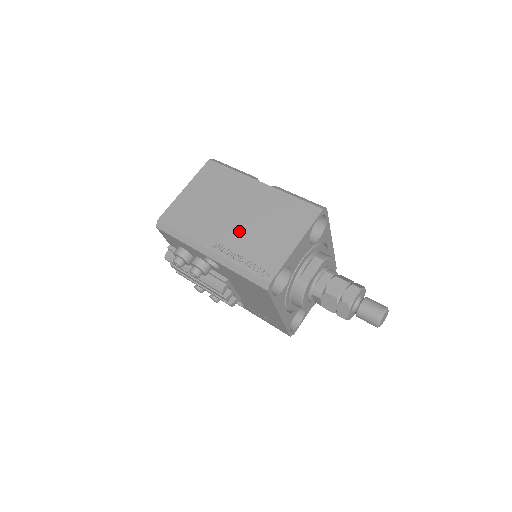
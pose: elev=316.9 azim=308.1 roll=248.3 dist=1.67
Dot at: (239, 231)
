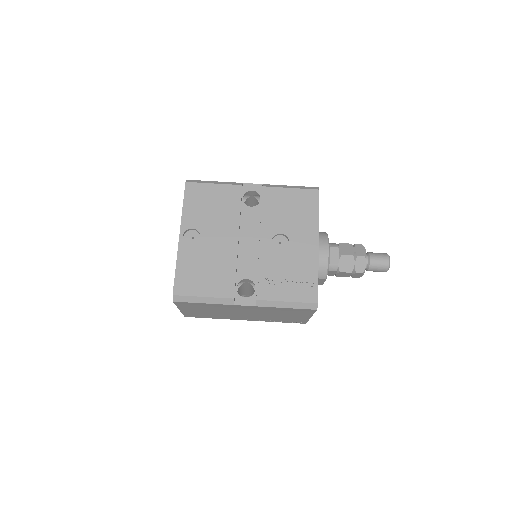
Dot at: (258, 317)
